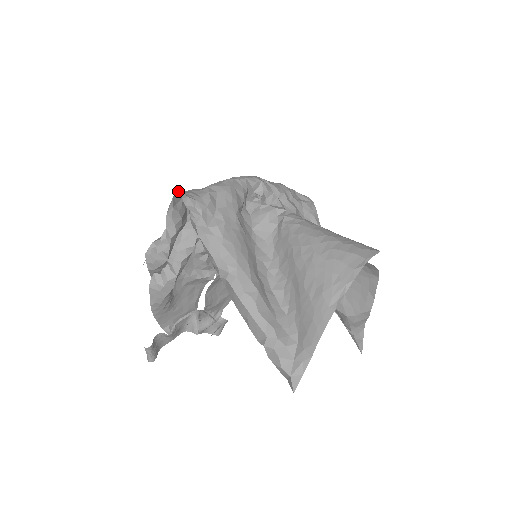
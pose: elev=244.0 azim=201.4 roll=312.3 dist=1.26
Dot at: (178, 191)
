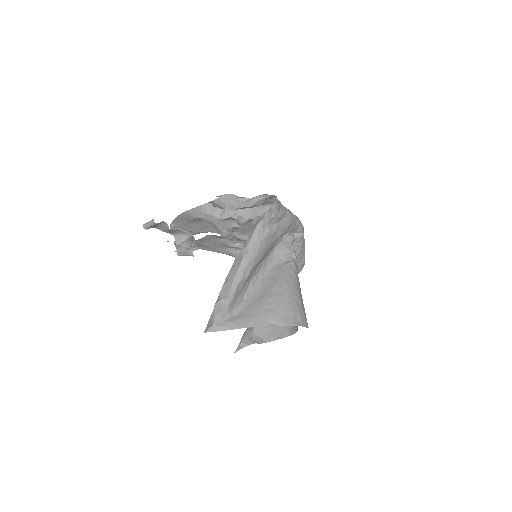
Dot at: occluded
